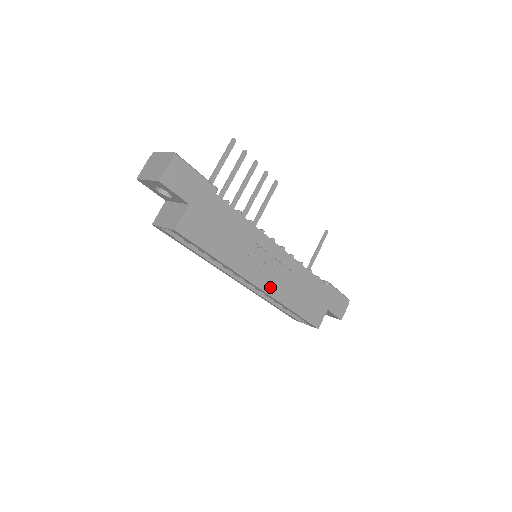
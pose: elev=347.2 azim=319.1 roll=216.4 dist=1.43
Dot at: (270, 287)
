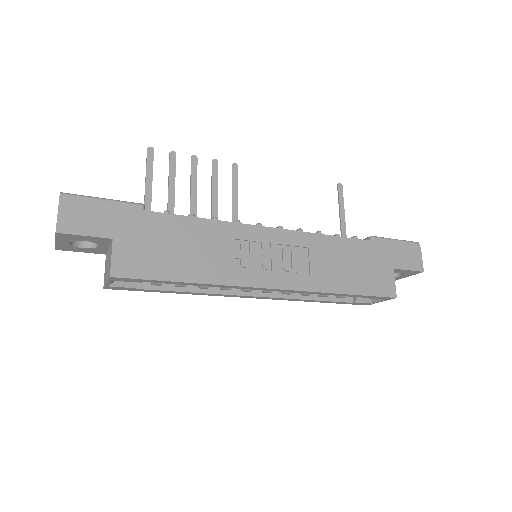
Dot at: (290, 280)
